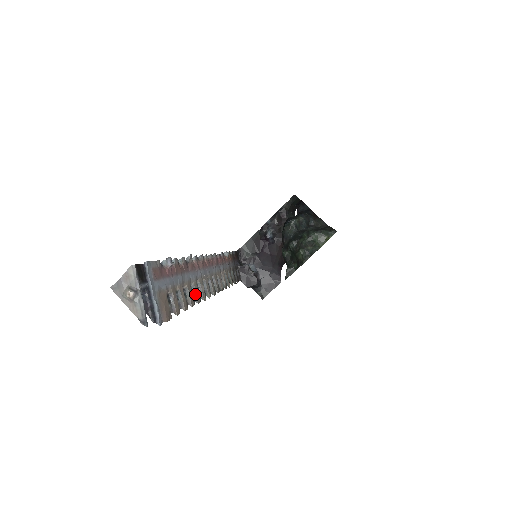
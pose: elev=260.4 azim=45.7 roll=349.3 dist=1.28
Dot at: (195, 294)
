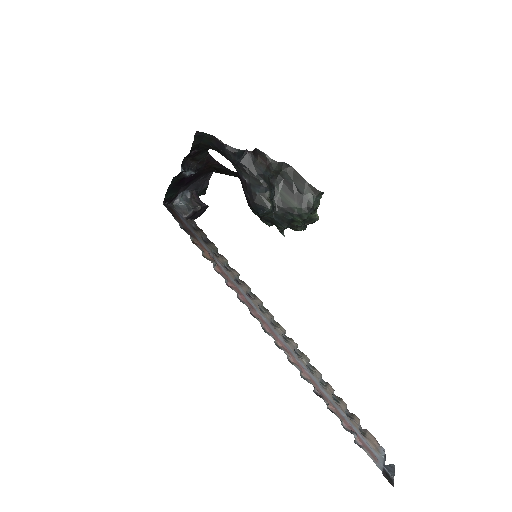
Dot at: (320, 379)
